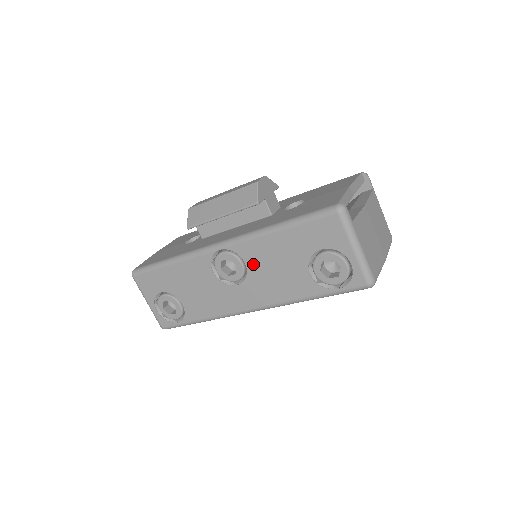
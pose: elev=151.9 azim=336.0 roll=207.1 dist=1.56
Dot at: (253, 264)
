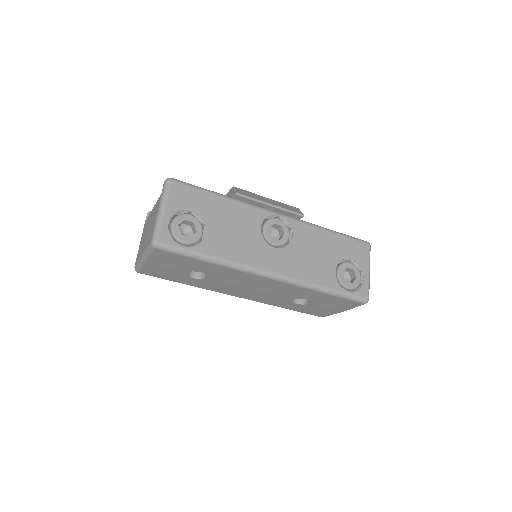
Dot at: (299, 241)
